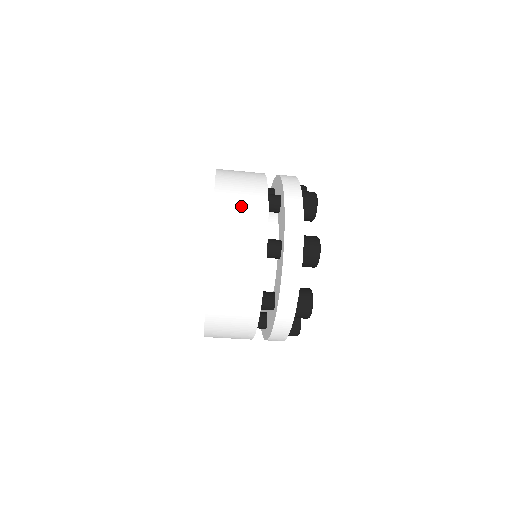
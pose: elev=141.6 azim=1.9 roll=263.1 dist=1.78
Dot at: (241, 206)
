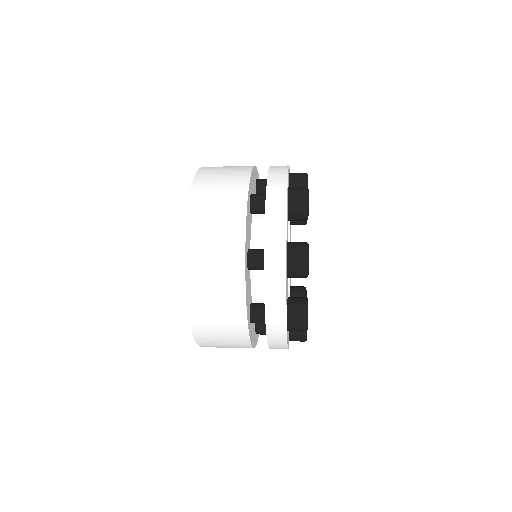
Dot at: (216, 301)
